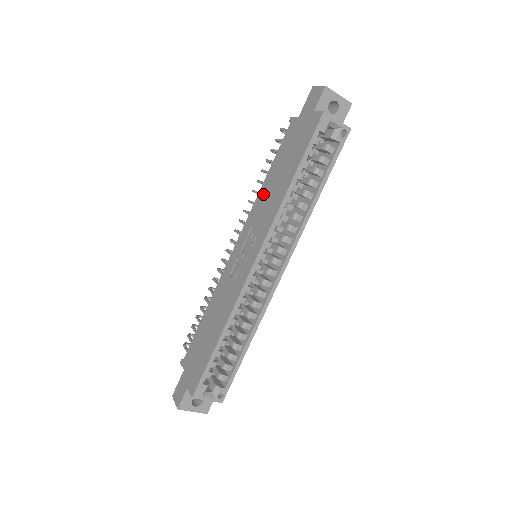
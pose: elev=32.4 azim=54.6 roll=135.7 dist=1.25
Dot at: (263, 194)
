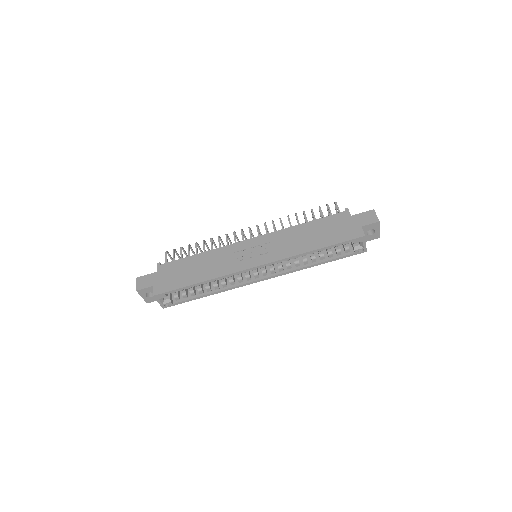
Dot at: (293, 232)
